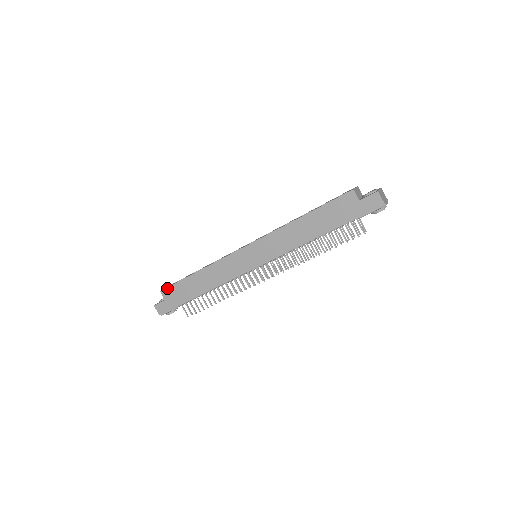
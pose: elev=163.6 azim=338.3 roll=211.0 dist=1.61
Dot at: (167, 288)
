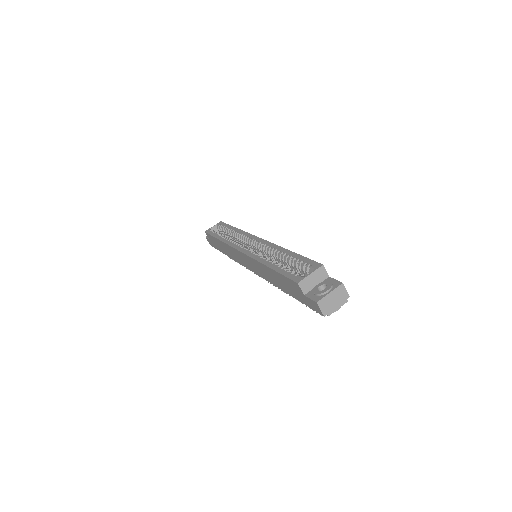
Dot at: (207, 234)
